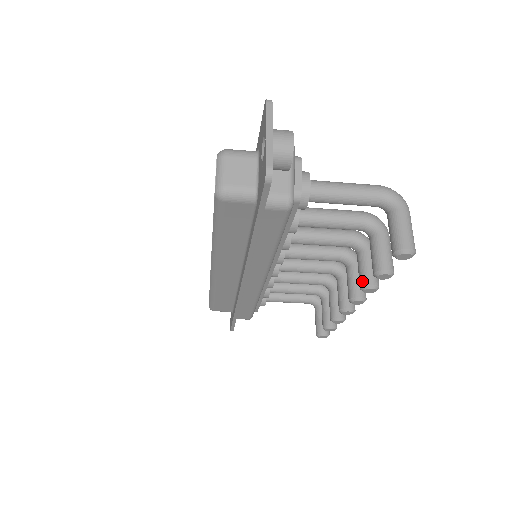
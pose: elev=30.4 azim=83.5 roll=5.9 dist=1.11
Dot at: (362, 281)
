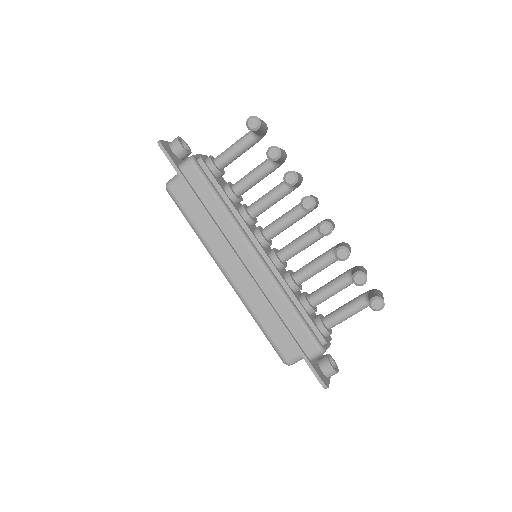
Dot at: (284, 180)
